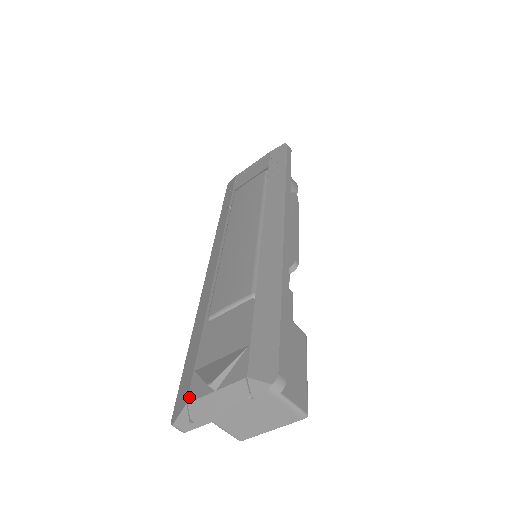
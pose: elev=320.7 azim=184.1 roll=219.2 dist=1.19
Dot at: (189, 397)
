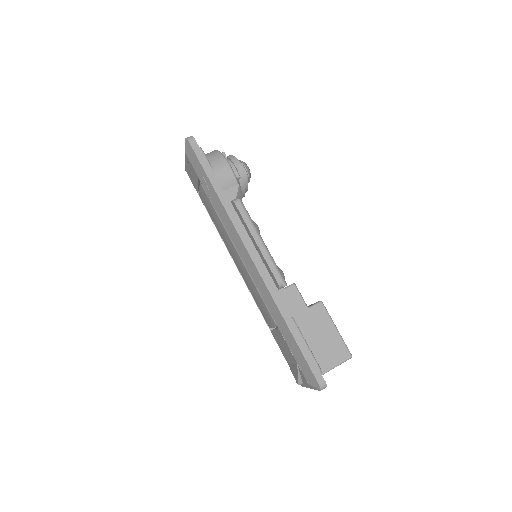
Dot at: occluded
